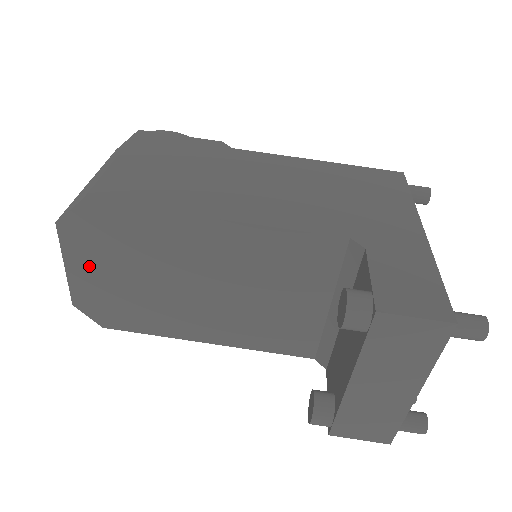
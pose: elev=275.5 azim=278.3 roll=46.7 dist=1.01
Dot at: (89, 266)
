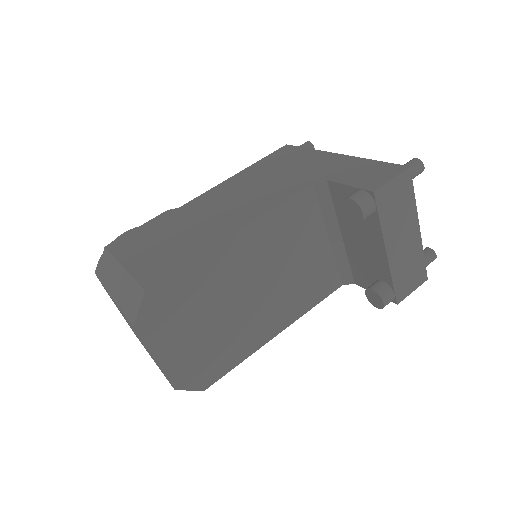
Dot at: (172, 344)
